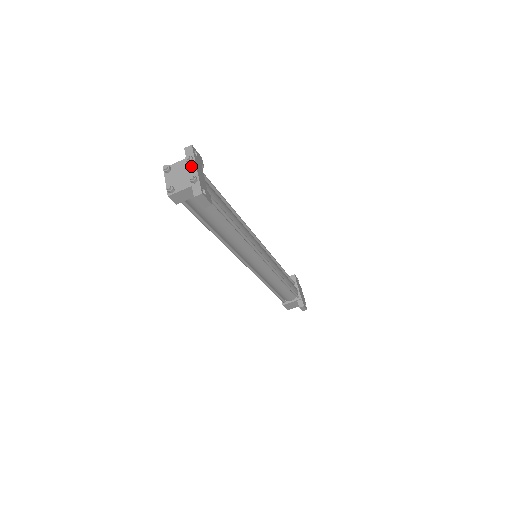
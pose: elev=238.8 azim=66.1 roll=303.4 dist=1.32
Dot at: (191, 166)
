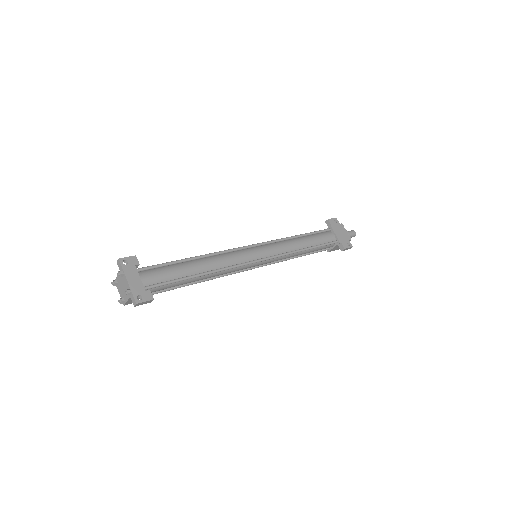
Dot at: (124, 279)
